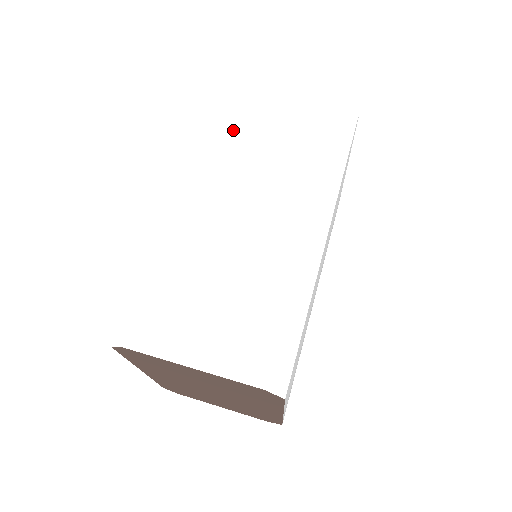
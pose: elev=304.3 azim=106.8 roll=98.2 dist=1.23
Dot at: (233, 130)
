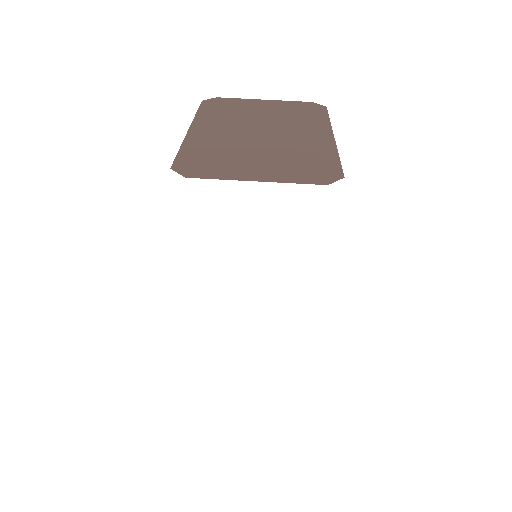
Dot at: (207, 255)
